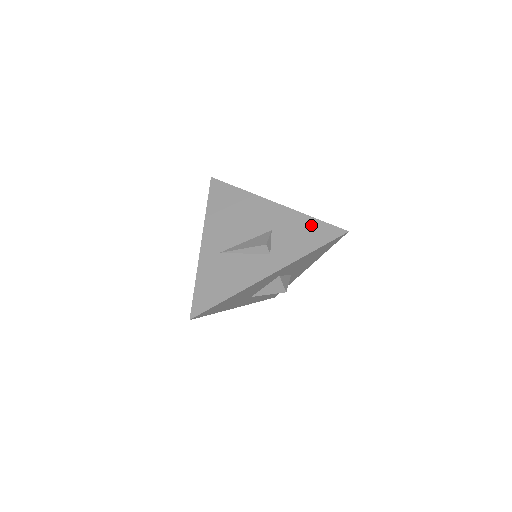
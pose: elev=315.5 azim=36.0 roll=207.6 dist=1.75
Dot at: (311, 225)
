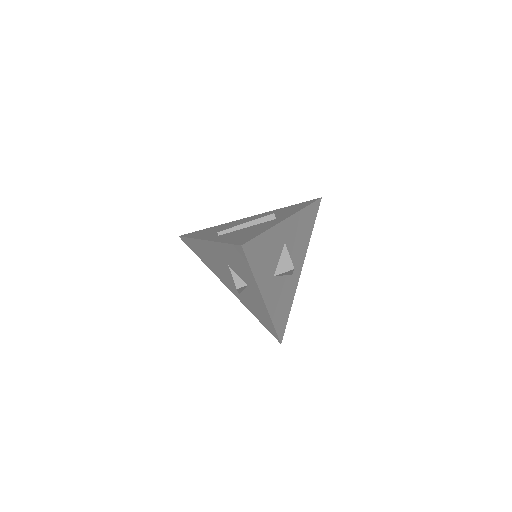
Dot at: (229, 251)
